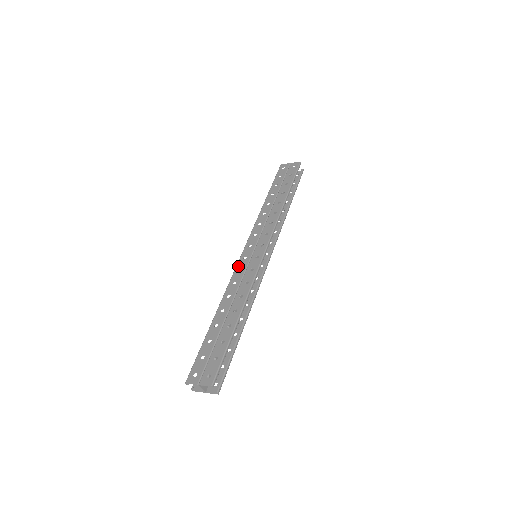
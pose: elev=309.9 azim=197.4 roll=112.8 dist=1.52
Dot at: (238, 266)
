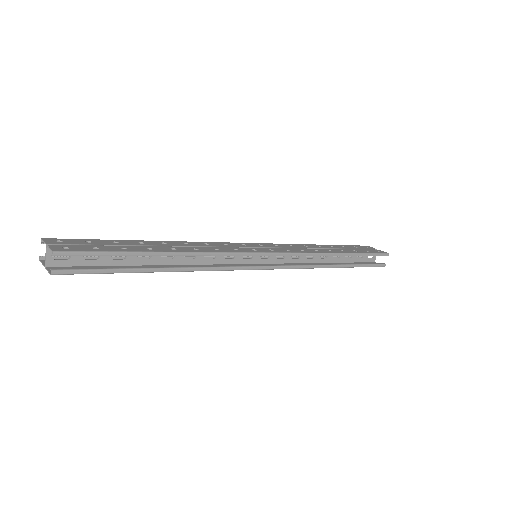
Dot at: (229, 243)
